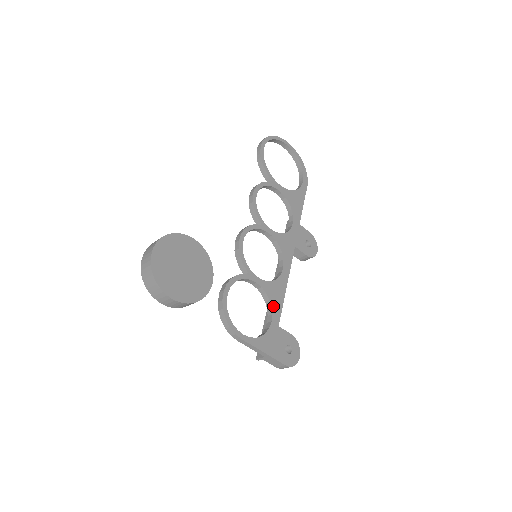
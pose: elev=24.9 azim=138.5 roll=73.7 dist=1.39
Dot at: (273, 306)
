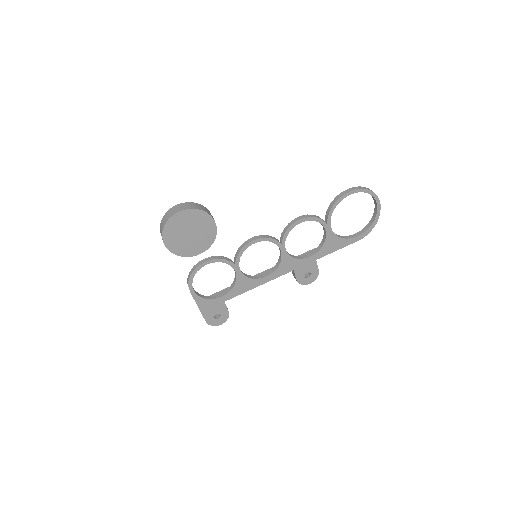
Dot at: (233, 290)
